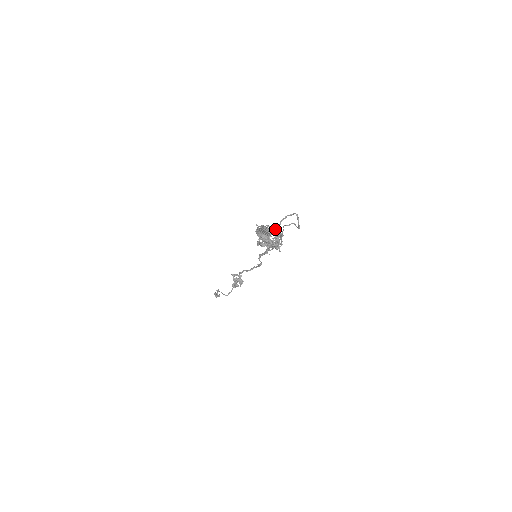
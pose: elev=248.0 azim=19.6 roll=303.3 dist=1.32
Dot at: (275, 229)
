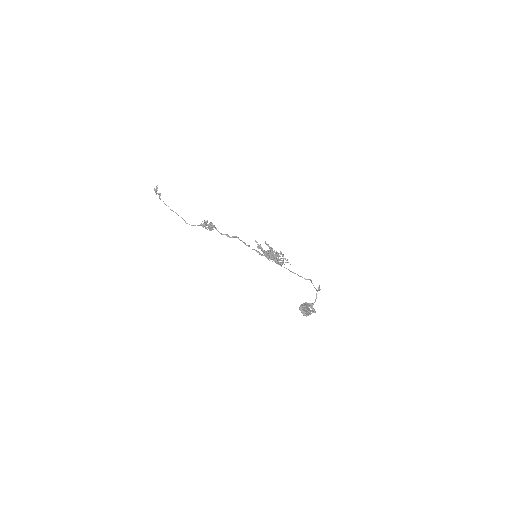
Dot at: occluded
